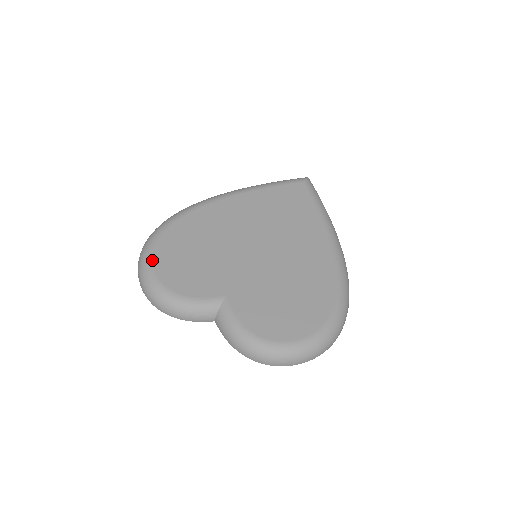
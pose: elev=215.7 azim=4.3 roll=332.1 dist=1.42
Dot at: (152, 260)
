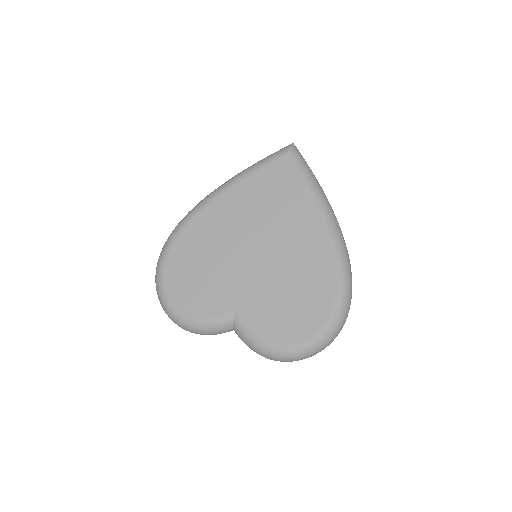
Dot at: (165, 289)
